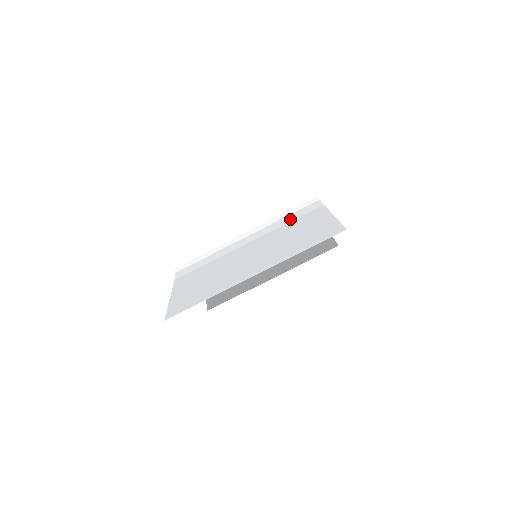
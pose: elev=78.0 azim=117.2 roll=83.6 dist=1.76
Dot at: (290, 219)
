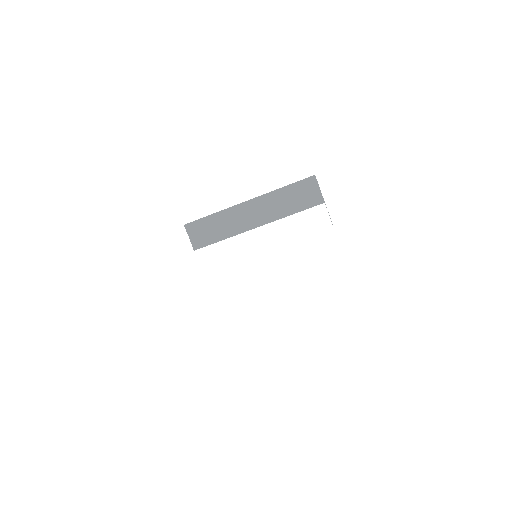
Dot at: (295, 233)
